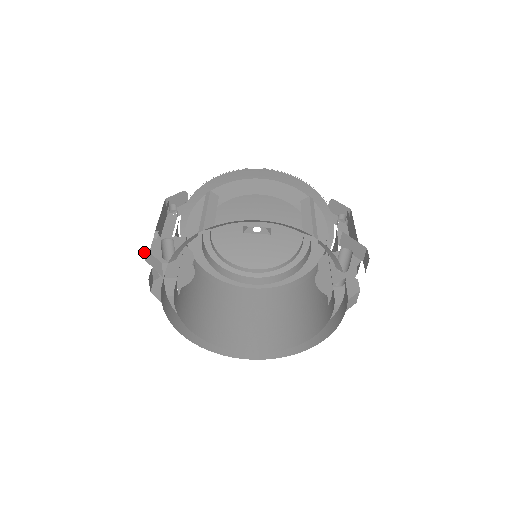
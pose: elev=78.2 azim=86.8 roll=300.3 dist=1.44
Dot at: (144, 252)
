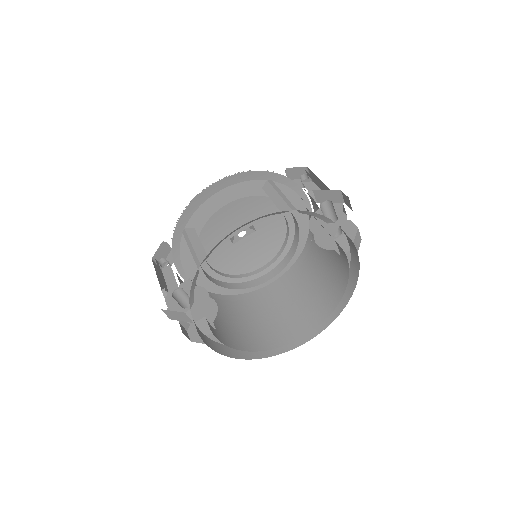
Dot at: occluded
